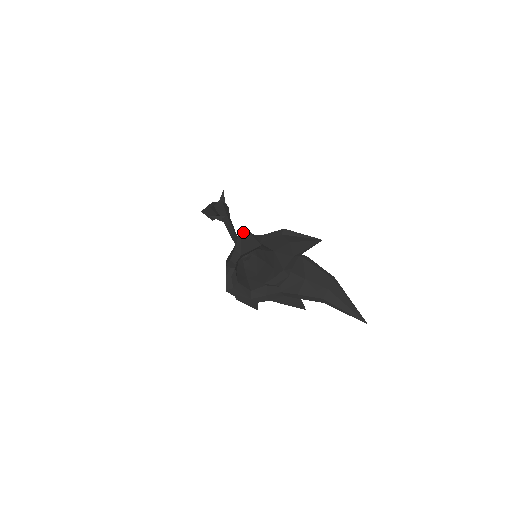
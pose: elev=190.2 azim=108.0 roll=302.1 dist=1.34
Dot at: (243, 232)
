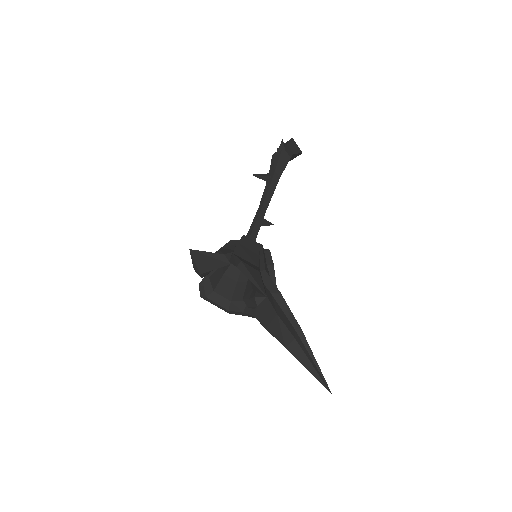
Dot at: (195, 254)
